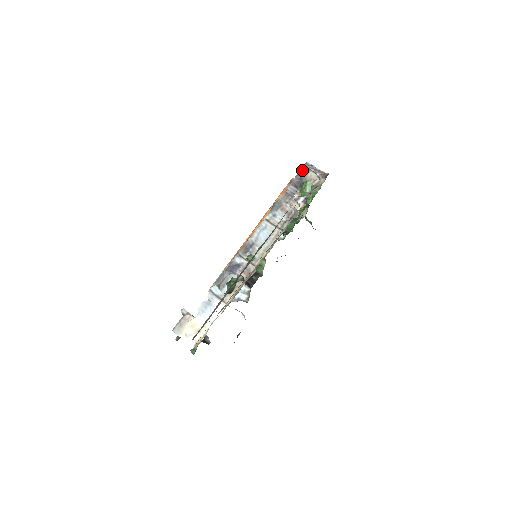
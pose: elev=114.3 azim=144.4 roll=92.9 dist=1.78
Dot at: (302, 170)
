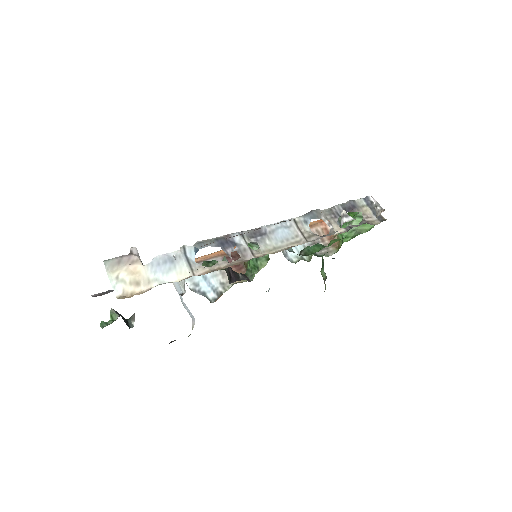
Dot at: (359, 200)
